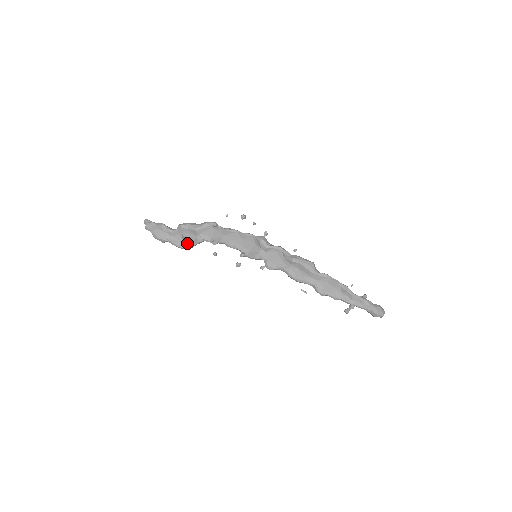
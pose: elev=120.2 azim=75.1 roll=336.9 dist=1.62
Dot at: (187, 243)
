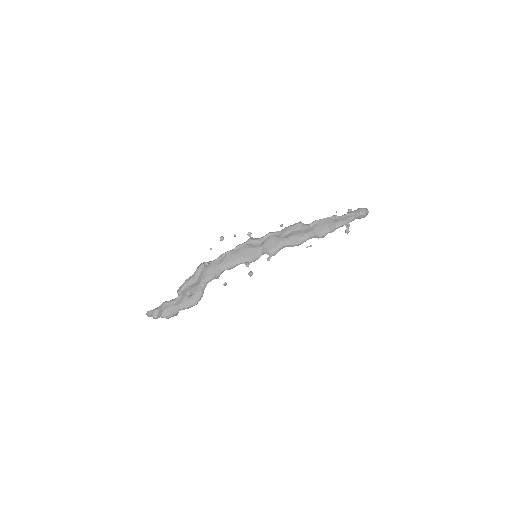
Dot at: (196, 297)
